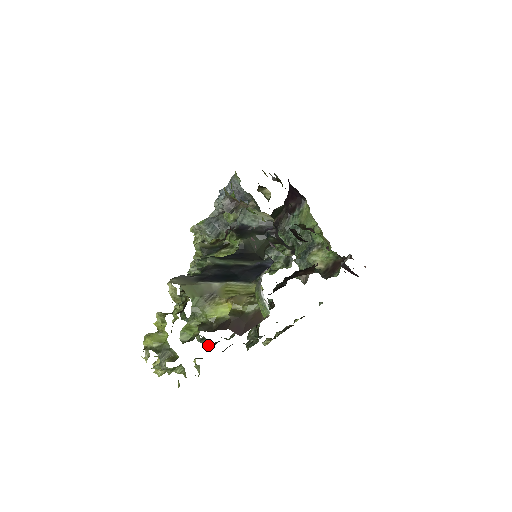
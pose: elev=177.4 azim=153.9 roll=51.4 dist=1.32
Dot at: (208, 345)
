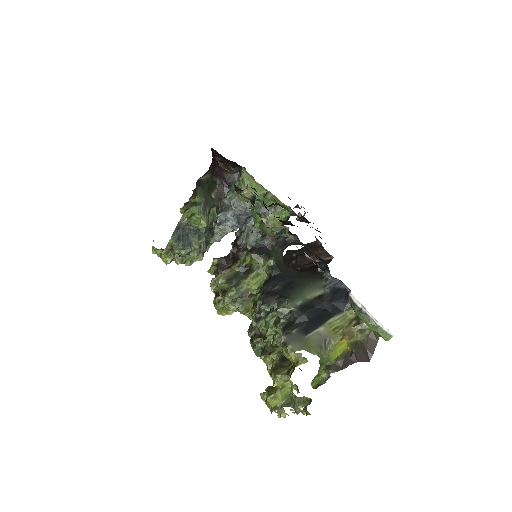
Dot at: occluded
